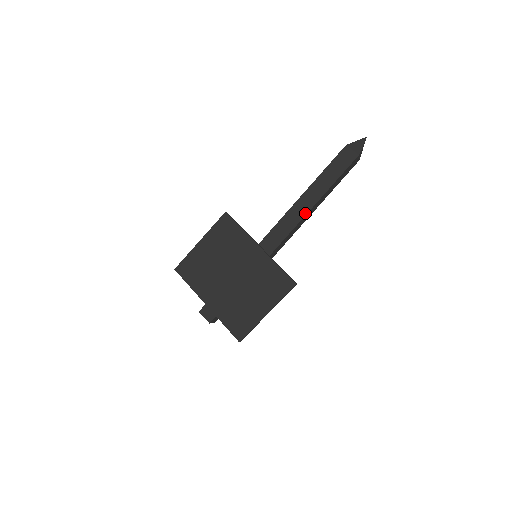
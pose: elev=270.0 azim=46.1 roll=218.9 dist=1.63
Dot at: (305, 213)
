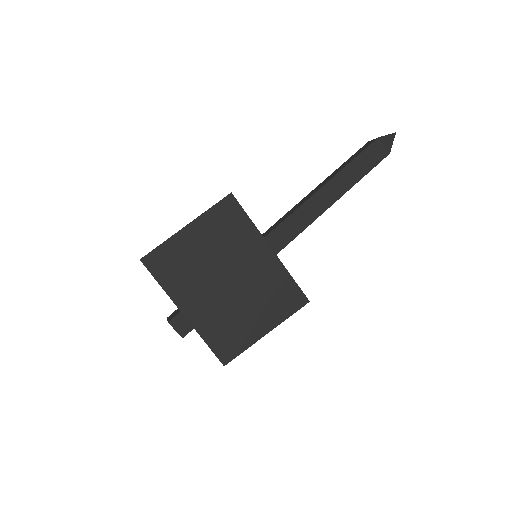
Dot at: (322, 211)
